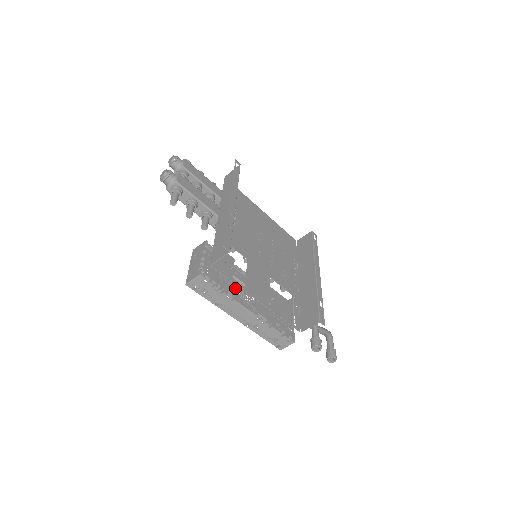
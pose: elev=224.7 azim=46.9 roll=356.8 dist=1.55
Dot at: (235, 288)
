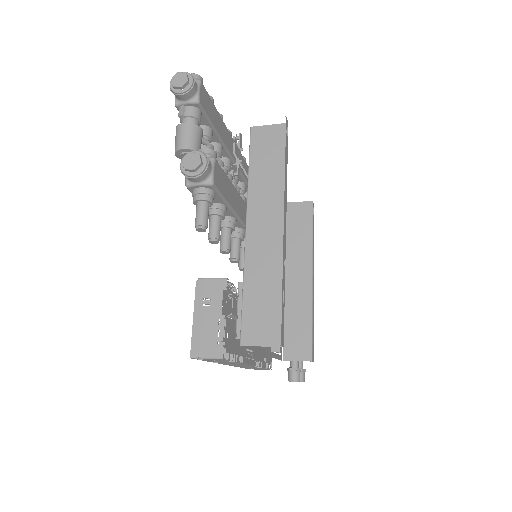
Dot at: occluded
